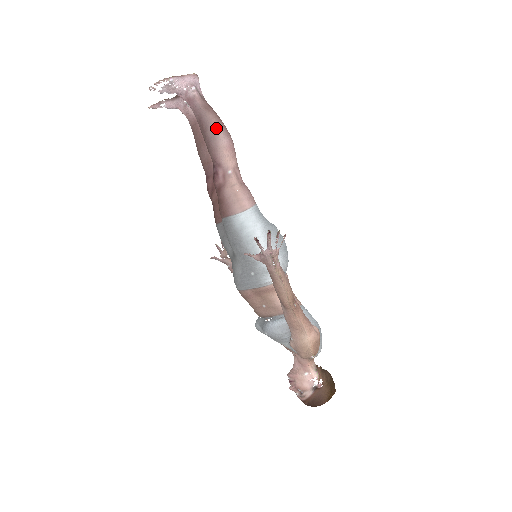
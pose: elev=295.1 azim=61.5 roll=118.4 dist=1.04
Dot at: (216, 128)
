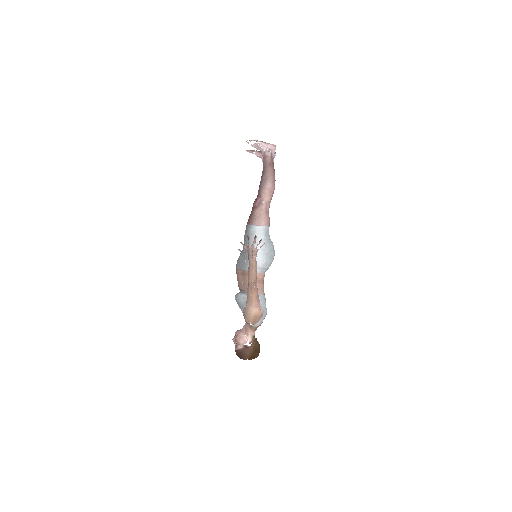
Dot at: (269, 177)
